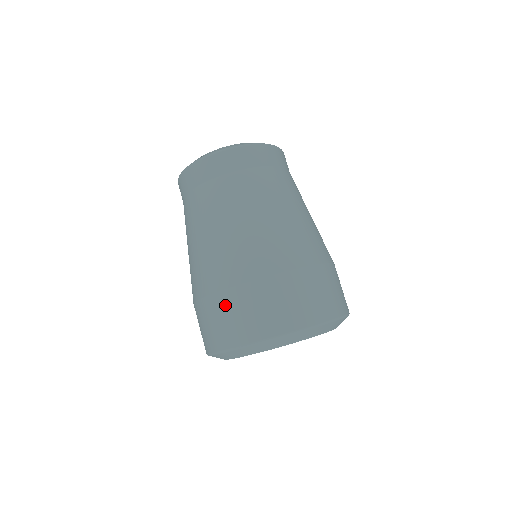
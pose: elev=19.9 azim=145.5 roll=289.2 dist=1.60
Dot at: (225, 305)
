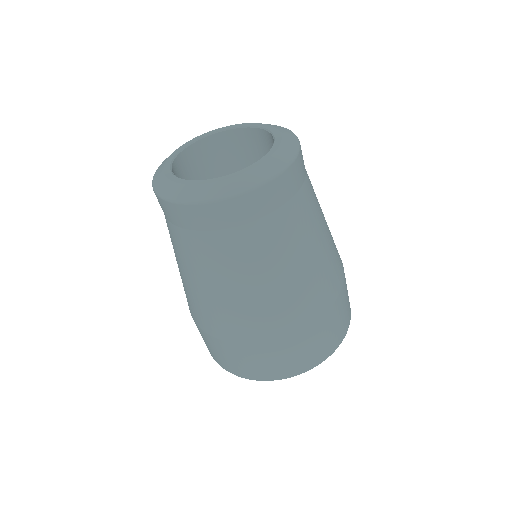
Dot at: (208, 341)
